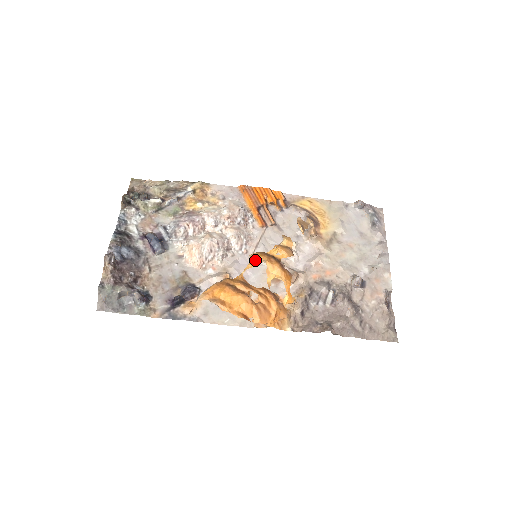
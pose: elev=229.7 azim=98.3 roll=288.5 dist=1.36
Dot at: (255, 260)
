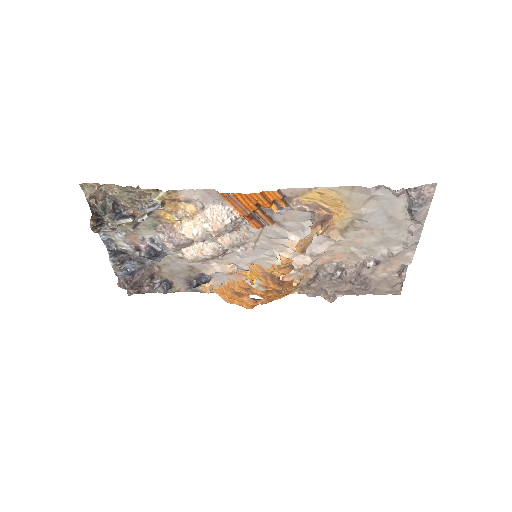
Dot at: (253, 277)
